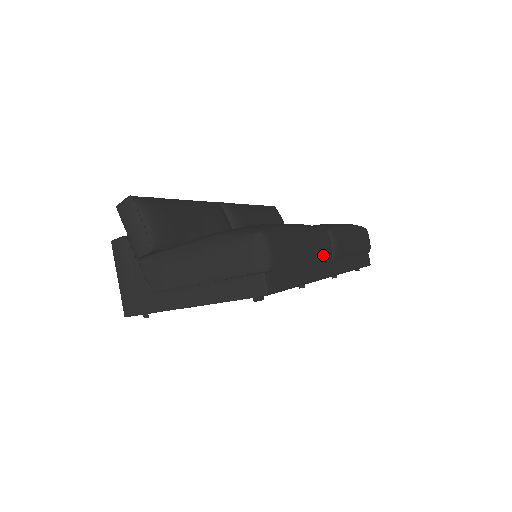
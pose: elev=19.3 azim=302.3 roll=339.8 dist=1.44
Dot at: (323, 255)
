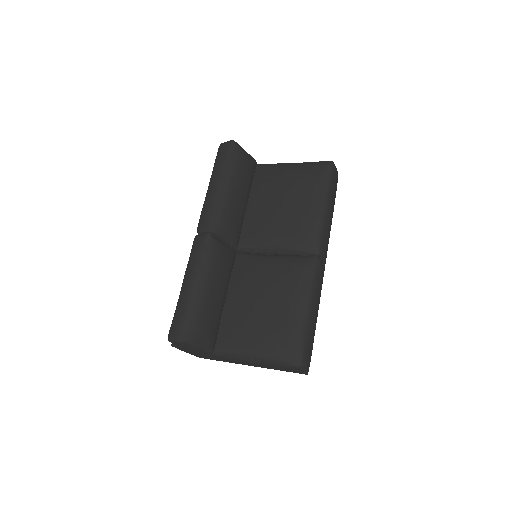
Dot at: occluded
